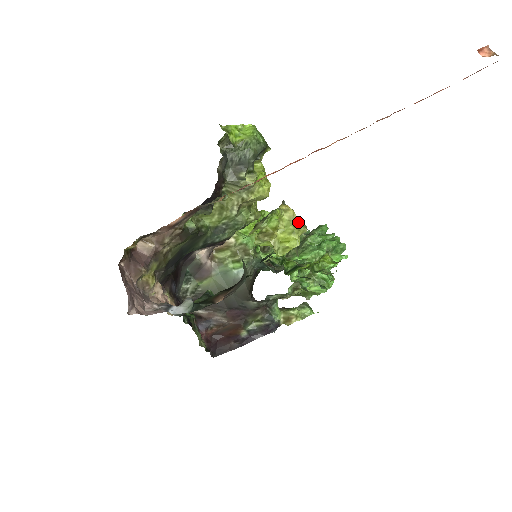
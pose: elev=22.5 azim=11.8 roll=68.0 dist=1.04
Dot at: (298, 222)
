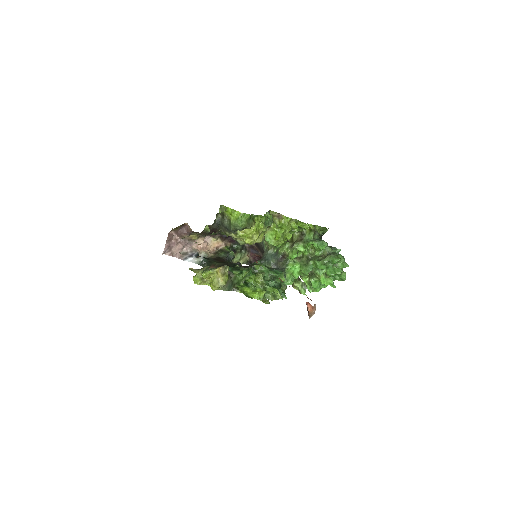
Dot at: (218, 282)
